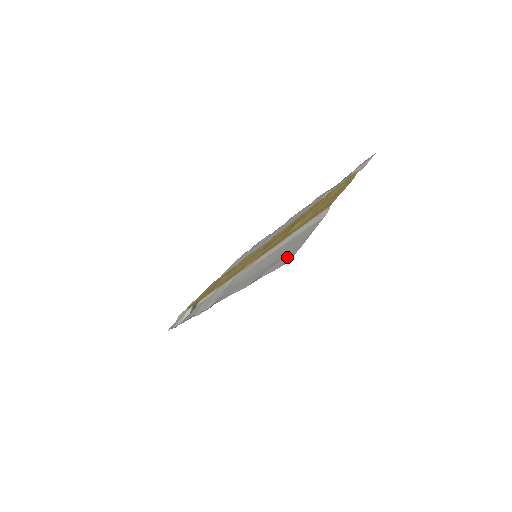
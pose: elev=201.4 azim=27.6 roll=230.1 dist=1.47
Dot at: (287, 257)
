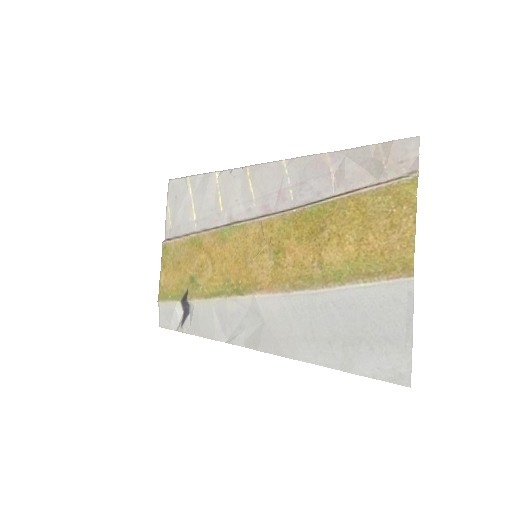
Dot at: (392, 363)
